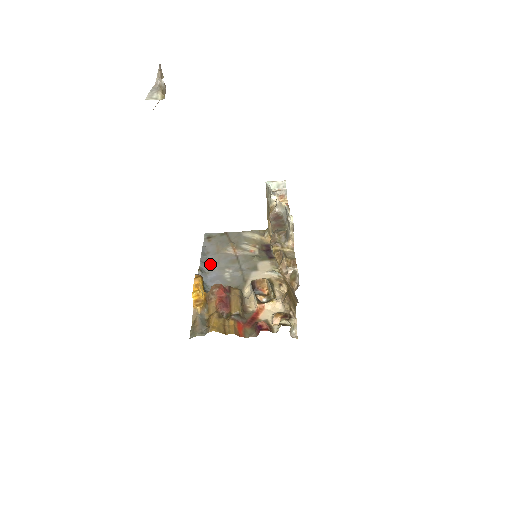
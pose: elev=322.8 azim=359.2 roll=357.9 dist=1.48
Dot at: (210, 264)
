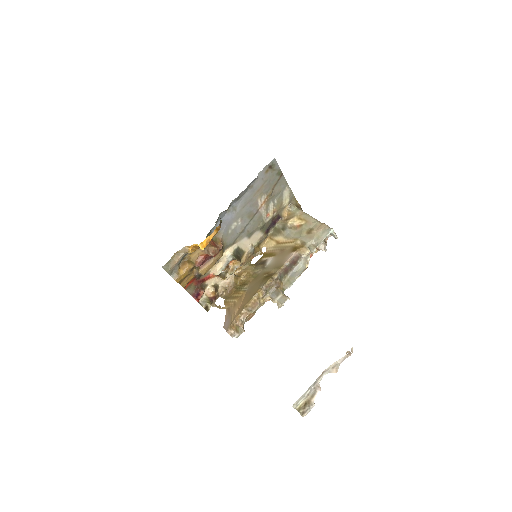
Dot at: (240, 202)
